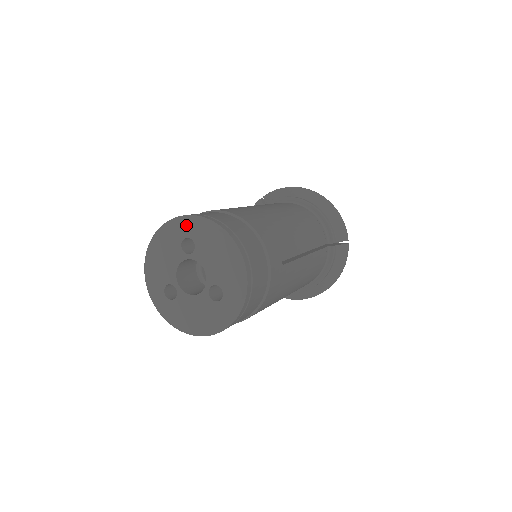
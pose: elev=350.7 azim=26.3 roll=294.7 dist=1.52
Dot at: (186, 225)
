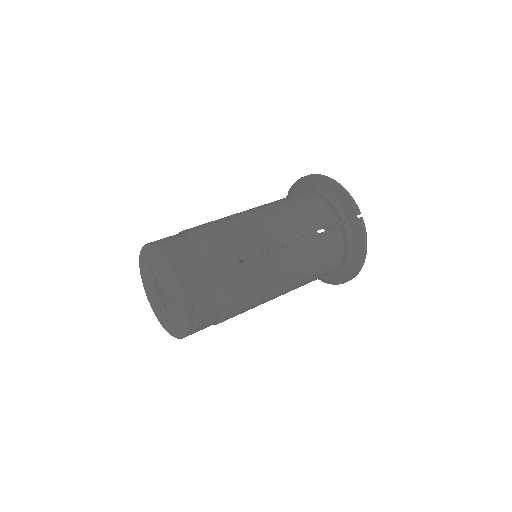
Dot at: (145, 253)
